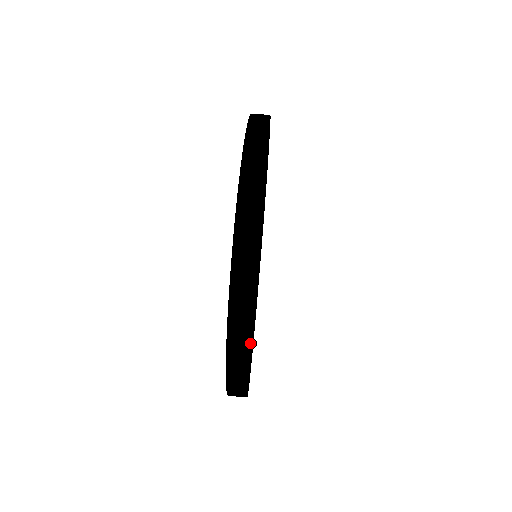
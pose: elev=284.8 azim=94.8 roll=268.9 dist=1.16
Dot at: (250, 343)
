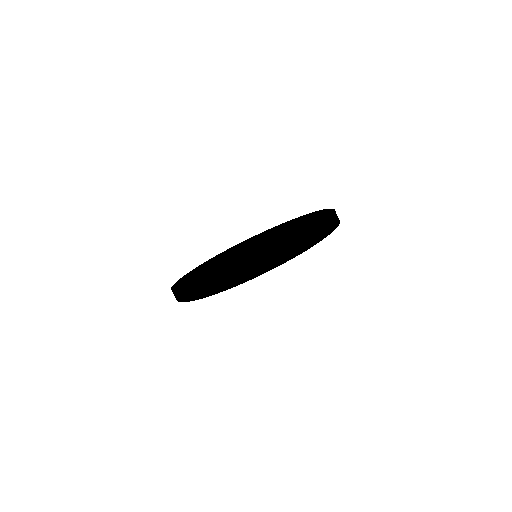
Dot at: occluded
